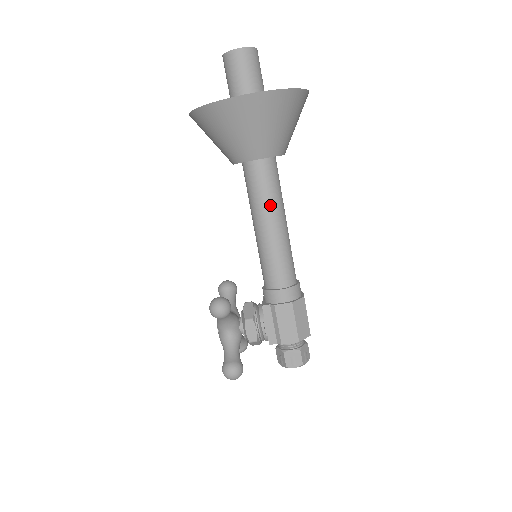
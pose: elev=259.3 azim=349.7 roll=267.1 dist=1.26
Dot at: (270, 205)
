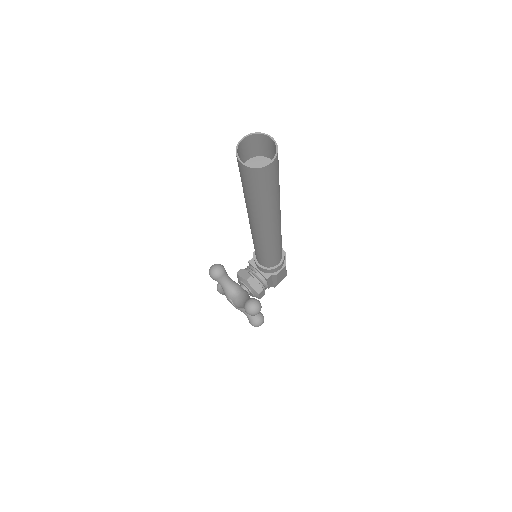
Dot at: (279, 234)
